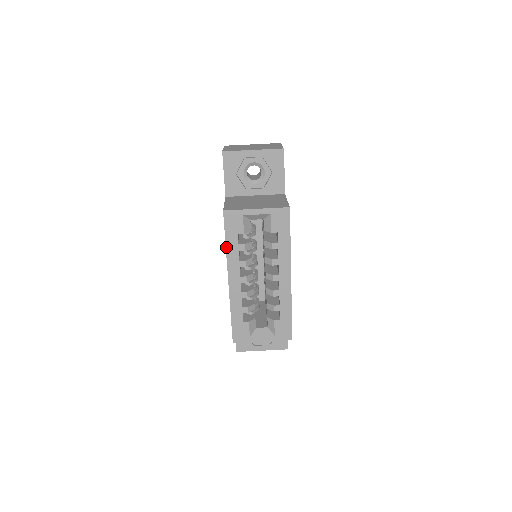
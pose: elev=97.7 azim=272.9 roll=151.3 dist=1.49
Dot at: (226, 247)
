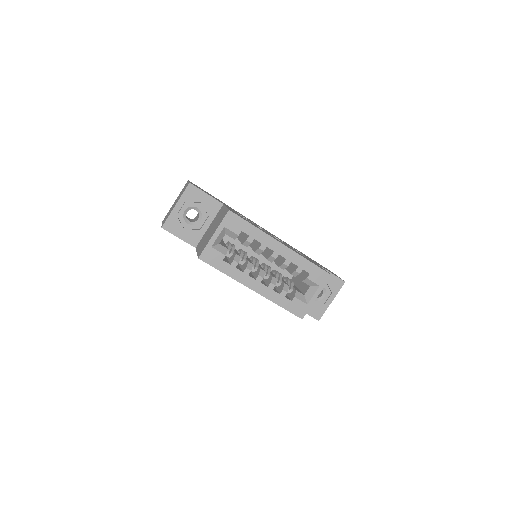
Dot at: occluded
